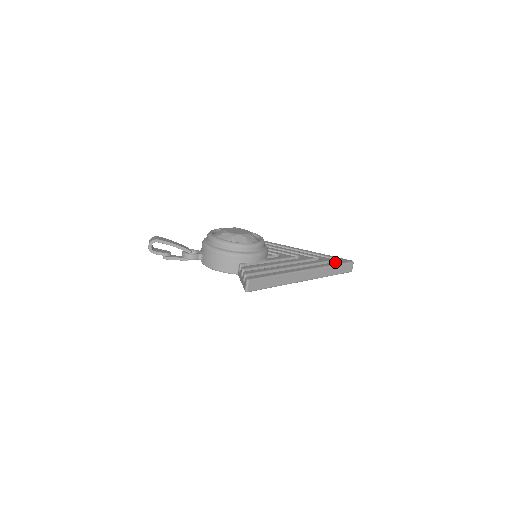
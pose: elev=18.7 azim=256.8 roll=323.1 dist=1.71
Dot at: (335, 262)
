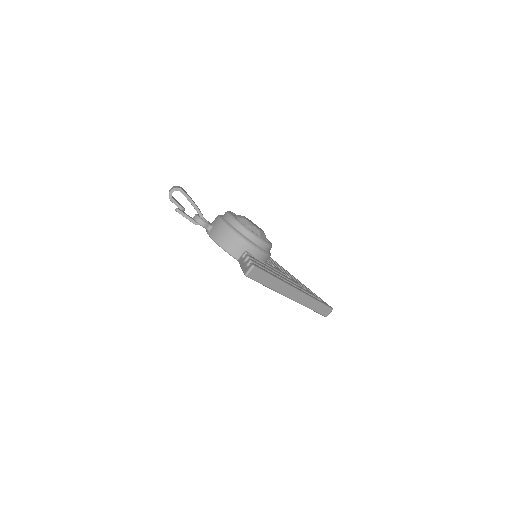
Dot at: occluded
